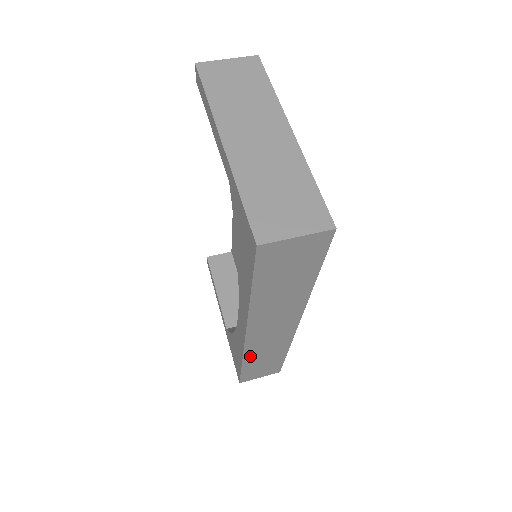
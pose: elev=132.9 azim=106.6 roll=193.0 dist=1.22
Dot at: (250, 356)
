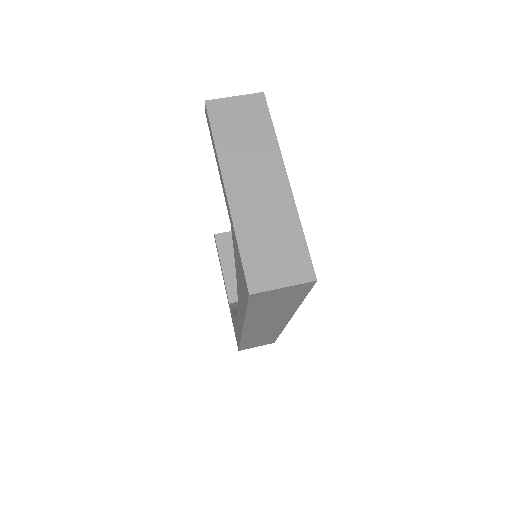
Dot at: (247, 338)
